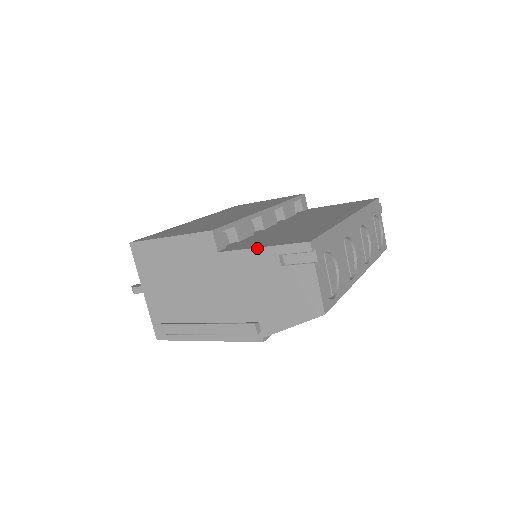
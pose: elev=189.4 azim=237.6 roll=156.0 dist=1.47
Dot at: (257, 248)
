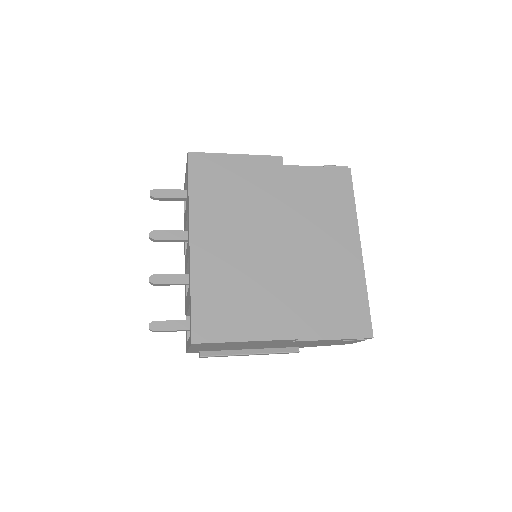
Dot at: (331, 340)
